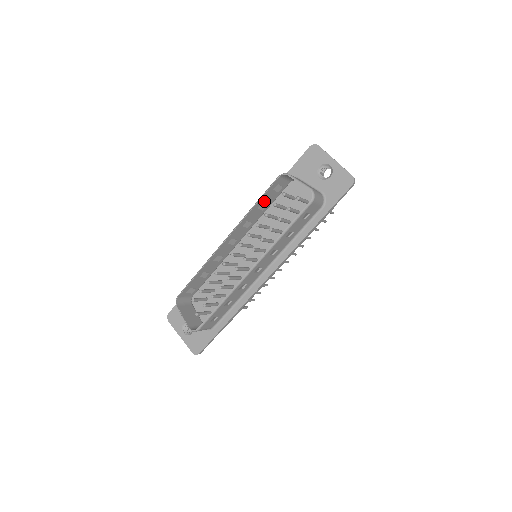
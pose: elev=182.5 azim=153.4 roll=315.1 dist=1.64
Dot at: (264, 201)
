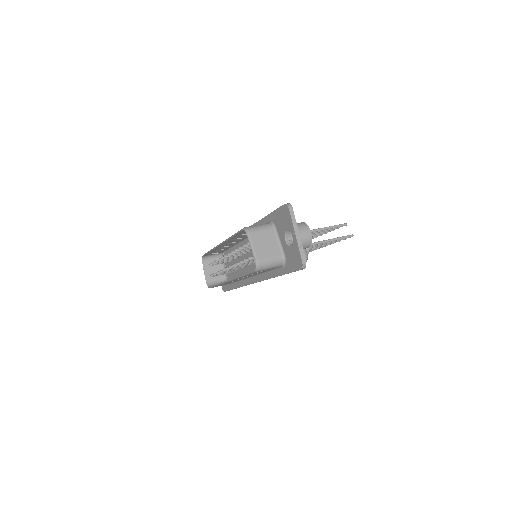
Dot at: (243, 233)
